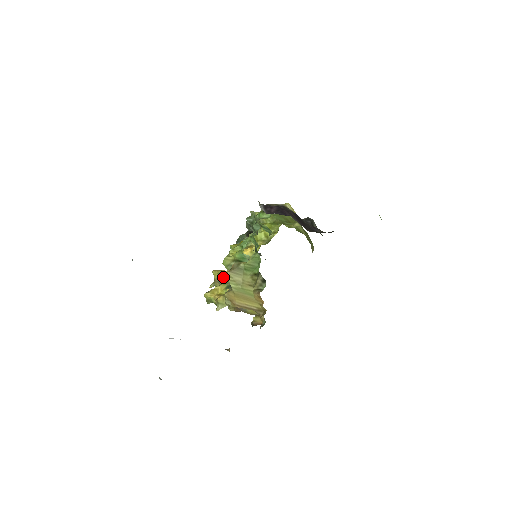
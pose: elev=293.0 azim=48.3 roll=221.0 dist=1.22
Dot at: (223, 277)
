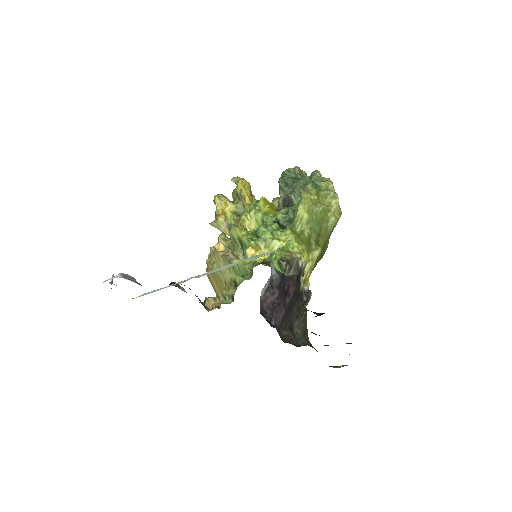
Dot at: (233, 215)
